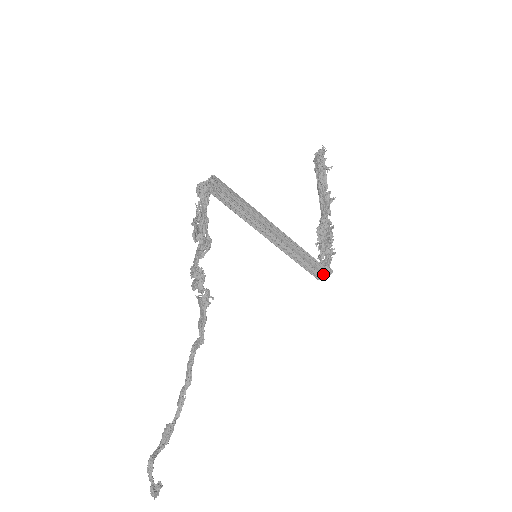
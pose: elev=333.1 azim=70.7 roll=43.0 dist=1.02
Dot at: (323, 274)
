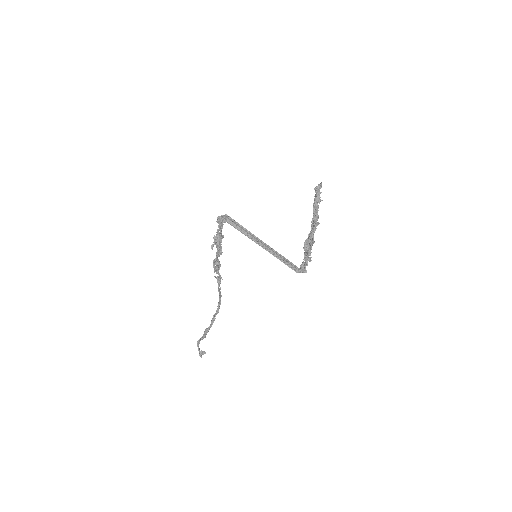
Dot at: (301, 272)
